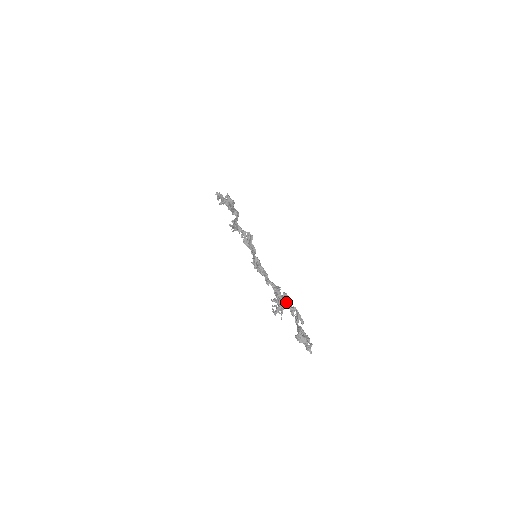
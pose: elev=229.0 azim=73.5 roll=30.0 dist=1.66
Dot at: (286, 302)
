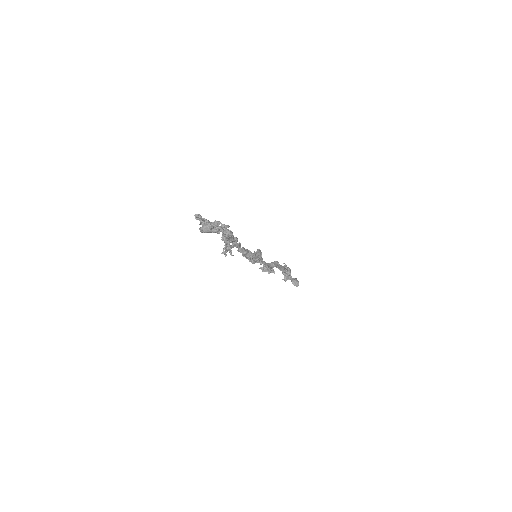
Dot at: occluded
